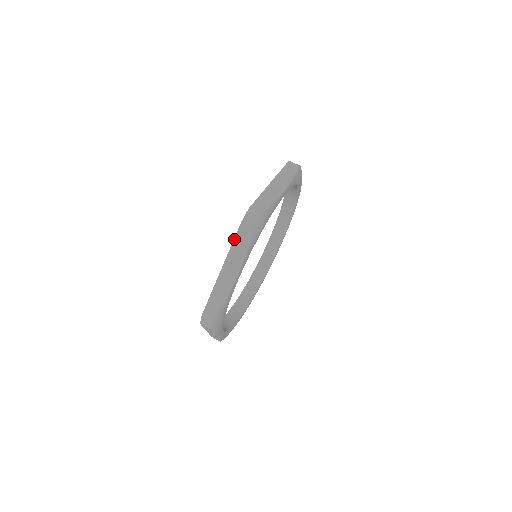
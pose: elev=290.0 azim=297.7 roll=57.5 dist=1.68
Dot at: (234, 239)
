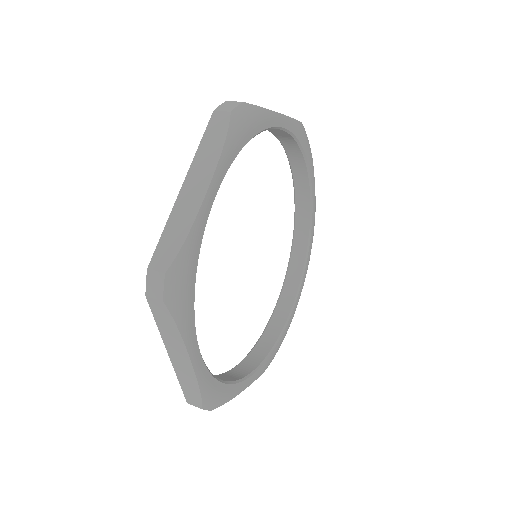
Dot at: occluded
